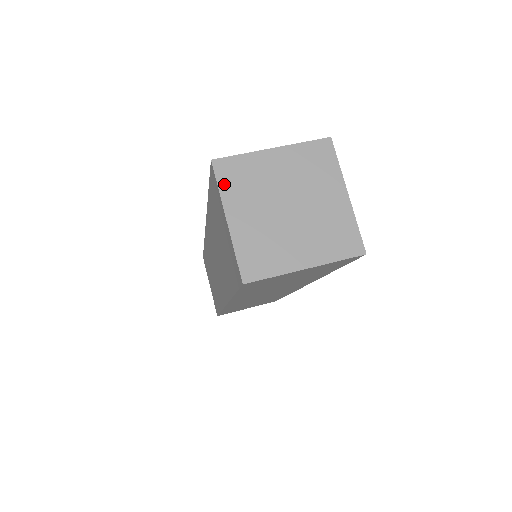
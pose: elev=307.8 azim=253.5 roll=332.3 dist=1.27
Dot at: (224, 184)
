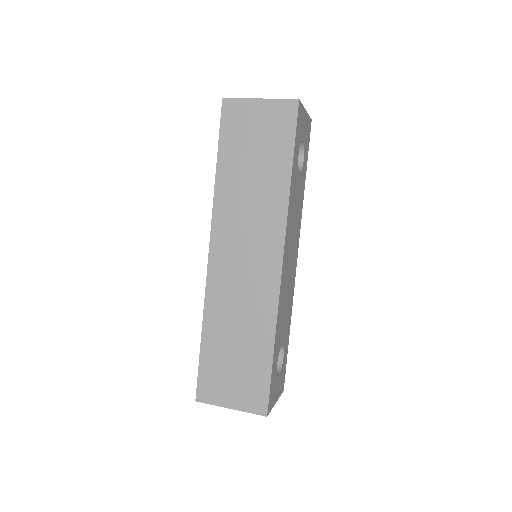
Dot at: occluded
